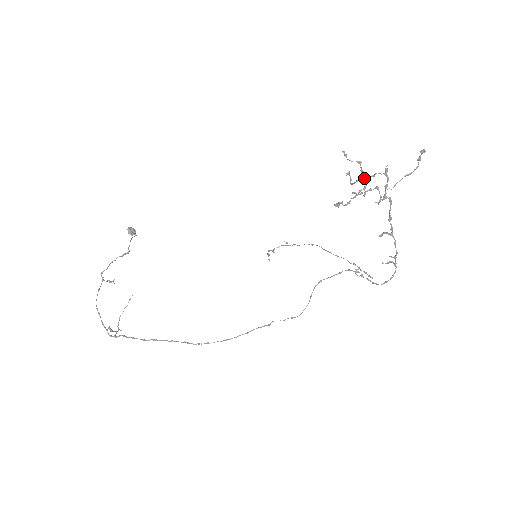
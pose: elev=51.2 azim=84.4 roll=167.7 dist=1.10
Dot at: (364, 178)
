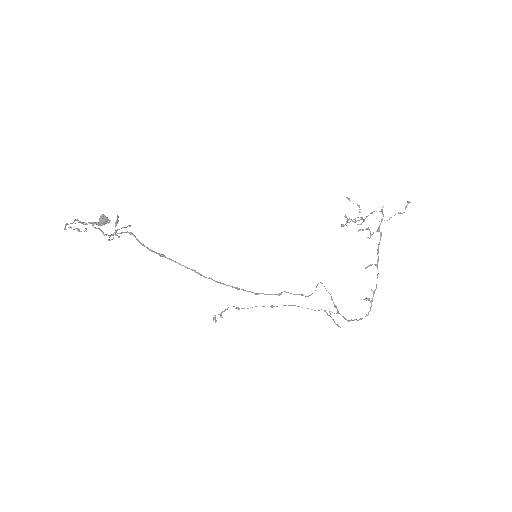
Dot at: (362, 217)
